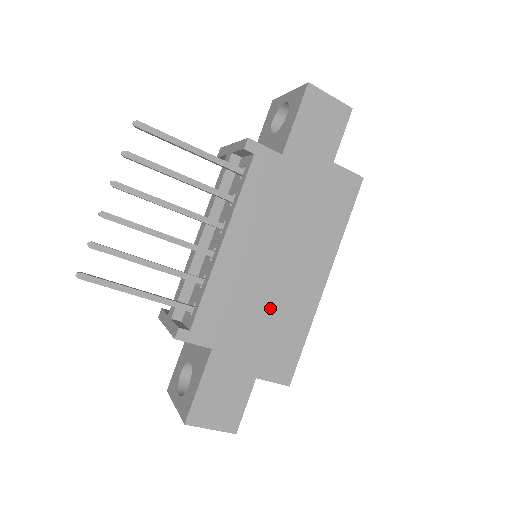
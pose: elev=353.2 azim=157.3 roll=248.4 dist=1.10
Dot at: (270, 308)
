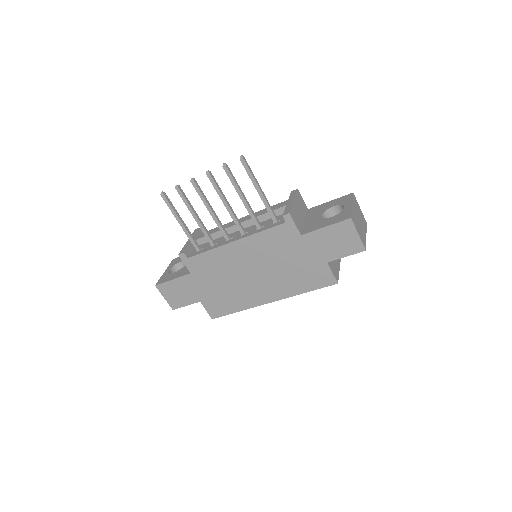
Dot at: (232, 285)
